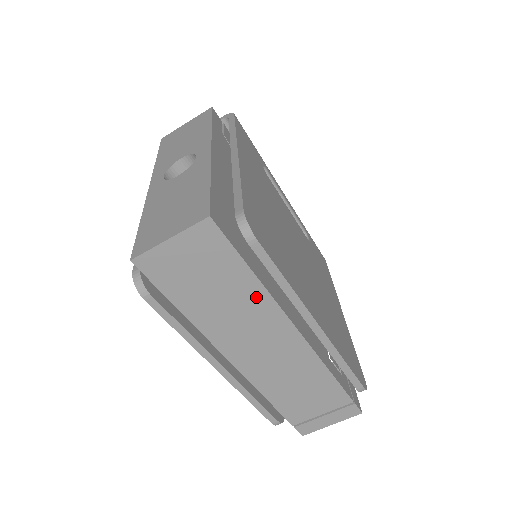
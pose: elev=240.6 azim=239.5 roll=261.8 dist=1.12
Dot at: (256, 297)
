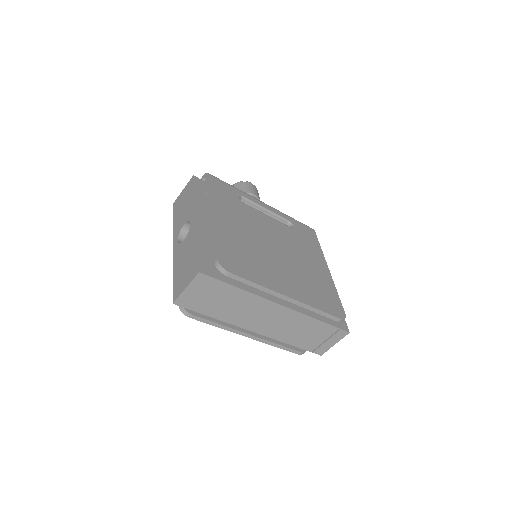
Dot at: (245, 297)
